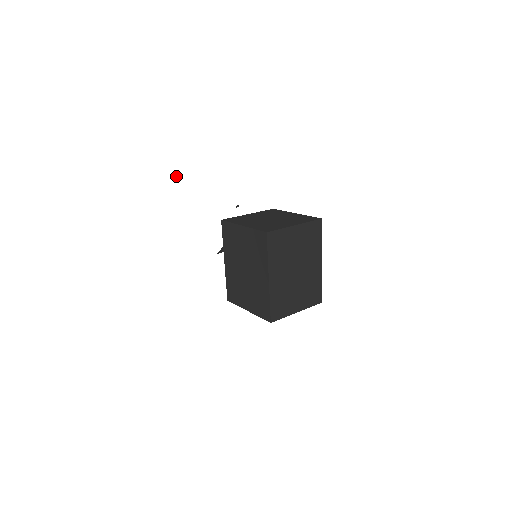
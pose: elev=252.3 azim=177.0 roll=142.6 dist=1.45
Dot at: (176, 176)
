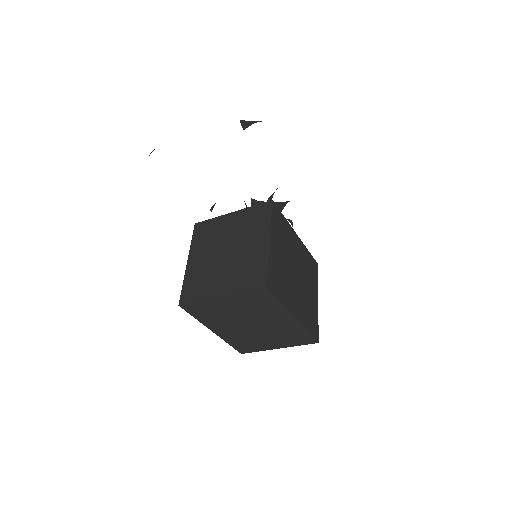
Dot at: occluded
